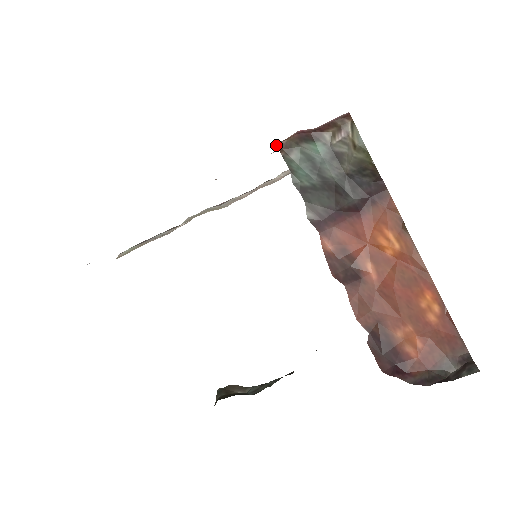
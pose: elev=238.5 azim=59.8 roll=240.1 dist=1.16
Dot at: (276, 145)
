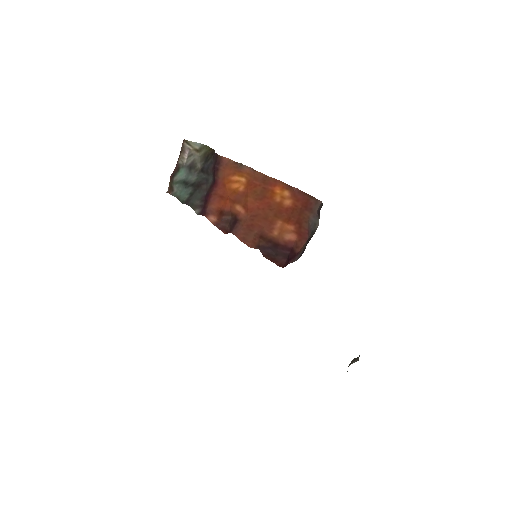
Dot at: (167, 192)
